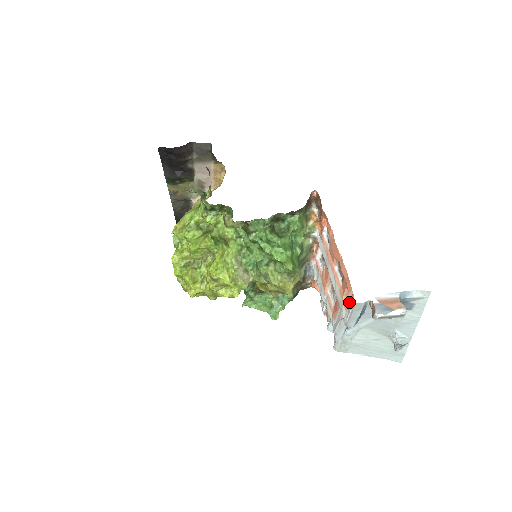
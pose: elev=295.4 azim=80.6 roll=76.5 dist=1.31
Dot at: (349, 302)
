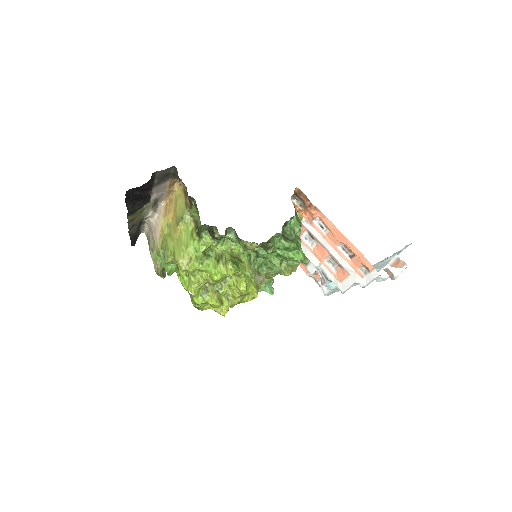
Dot at: (366, 272)
